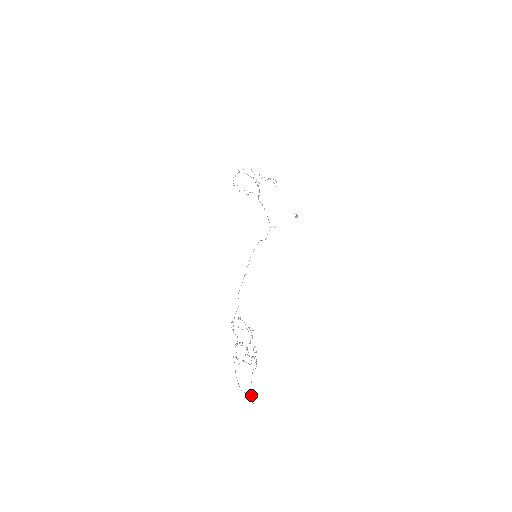
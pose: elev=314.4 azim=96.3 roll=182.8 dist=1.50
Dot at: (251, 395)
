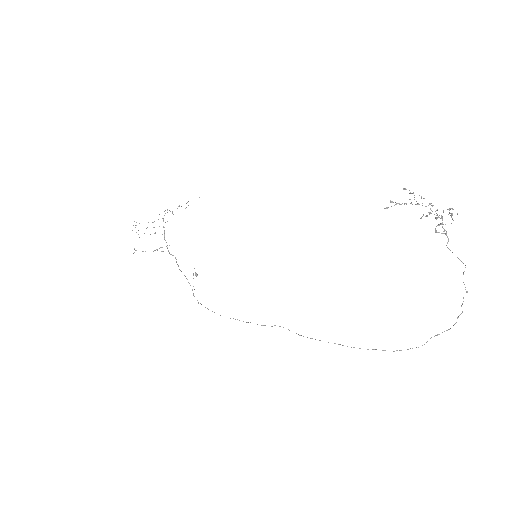
Dot at: occluded
